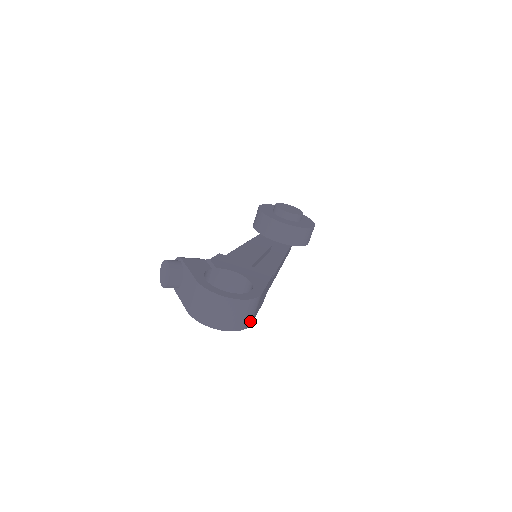
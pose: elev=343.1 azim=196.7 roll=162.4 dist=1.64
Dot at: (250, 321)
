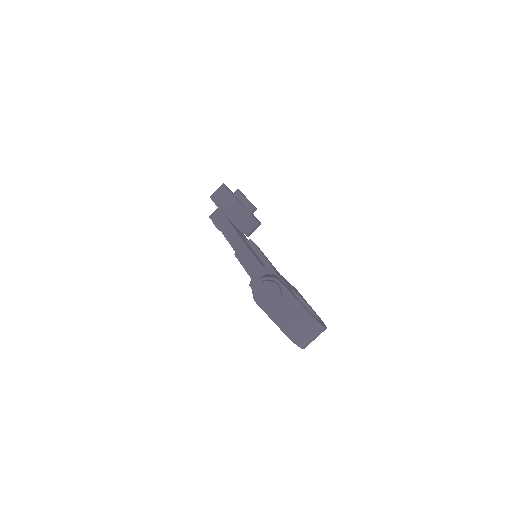
Dot at: occluded
